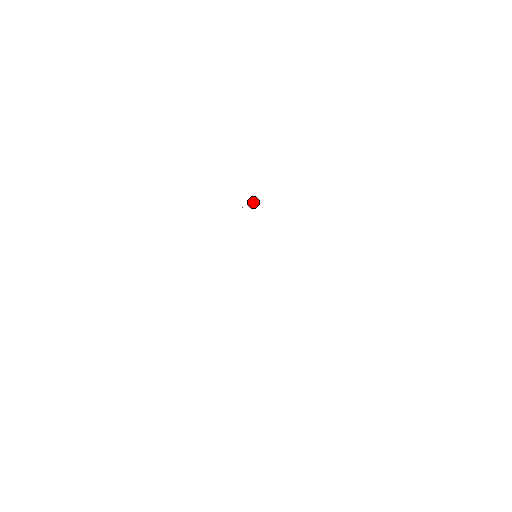
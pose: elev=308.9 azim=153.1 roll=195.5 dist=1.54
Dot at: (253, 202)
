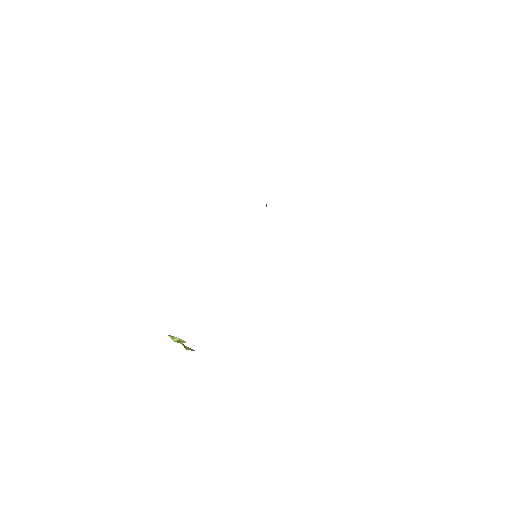
Dot at: occluded
